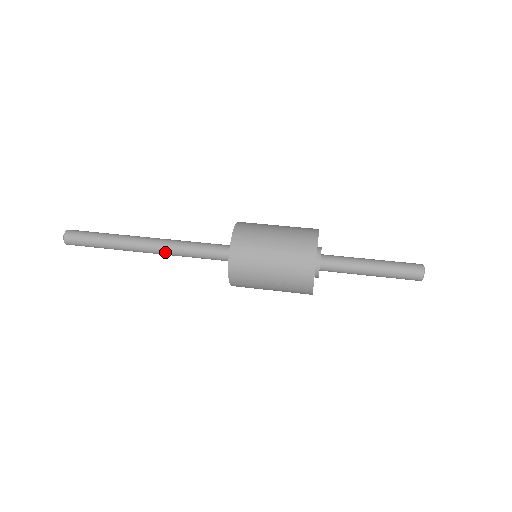
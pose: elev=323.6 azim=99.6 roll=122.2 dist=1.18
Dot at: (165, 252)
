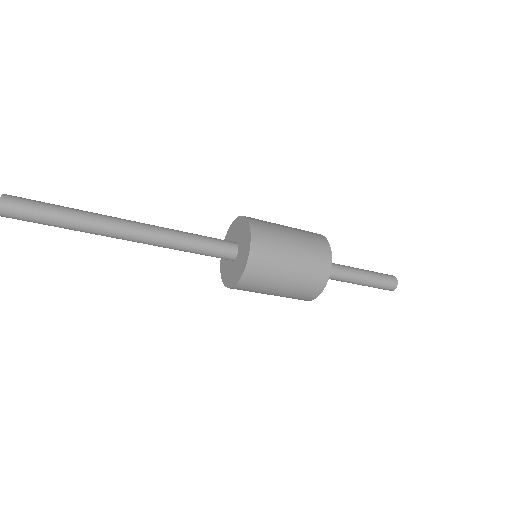
Dot at: (156, 238)
